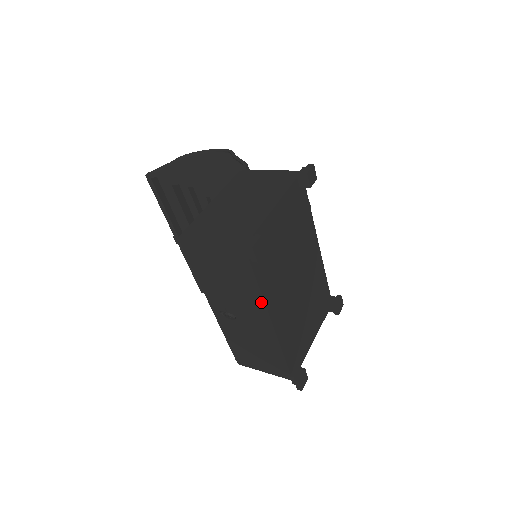
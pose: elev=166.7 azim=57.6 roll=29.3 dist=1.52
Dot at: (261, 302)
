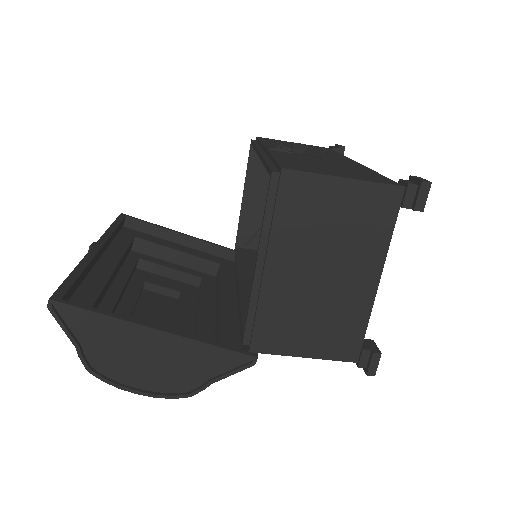
Dot at: (343, 157)
